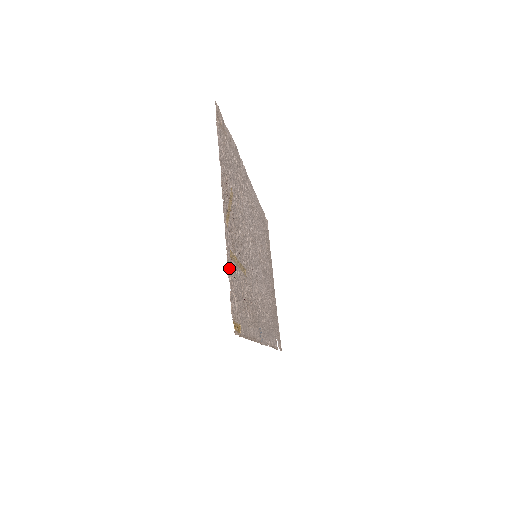
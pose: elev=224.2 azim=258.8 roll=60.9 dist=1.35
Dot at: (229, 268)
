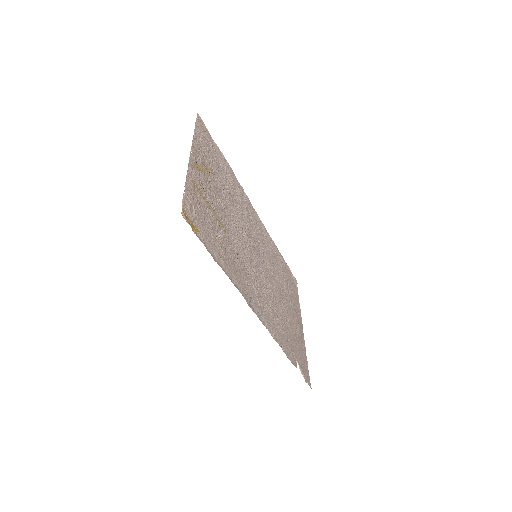
Dot at: (188, 184)
